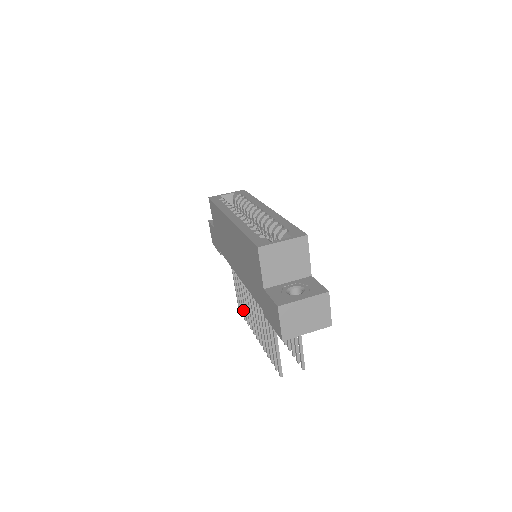
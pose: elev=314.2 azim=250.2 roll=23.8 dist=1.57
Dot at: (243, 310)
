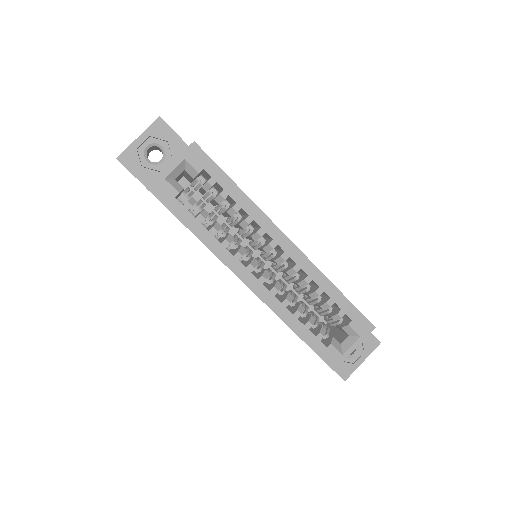
Dot at: occluded
